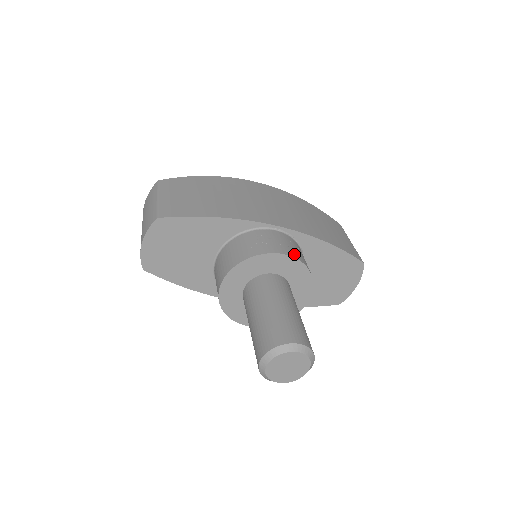
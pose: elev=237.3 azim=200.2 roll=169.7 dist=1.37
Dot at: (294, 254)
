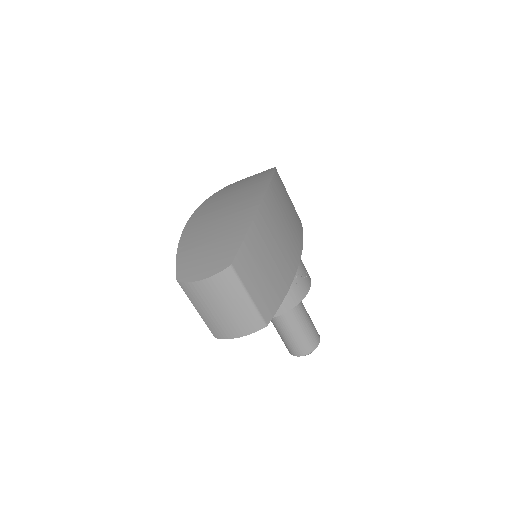
Dot at: (309, 276)
